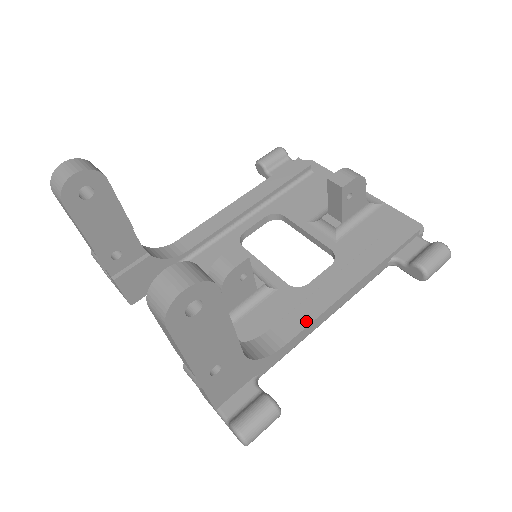
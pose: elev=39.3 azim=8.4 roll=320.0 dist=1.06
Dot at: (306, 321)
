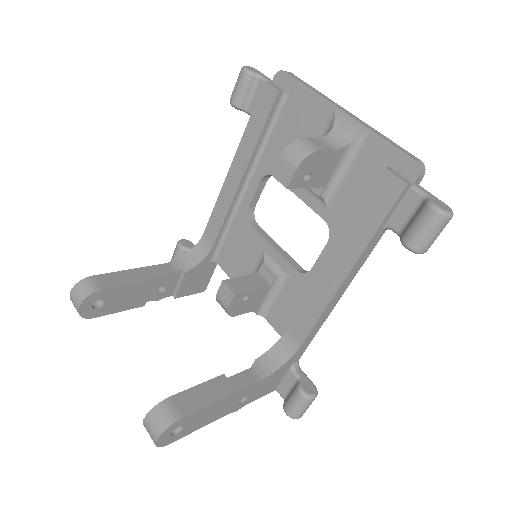
Dot at: (312, 320)
